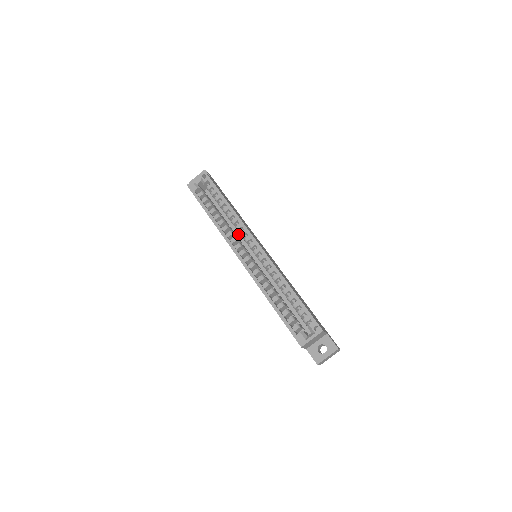
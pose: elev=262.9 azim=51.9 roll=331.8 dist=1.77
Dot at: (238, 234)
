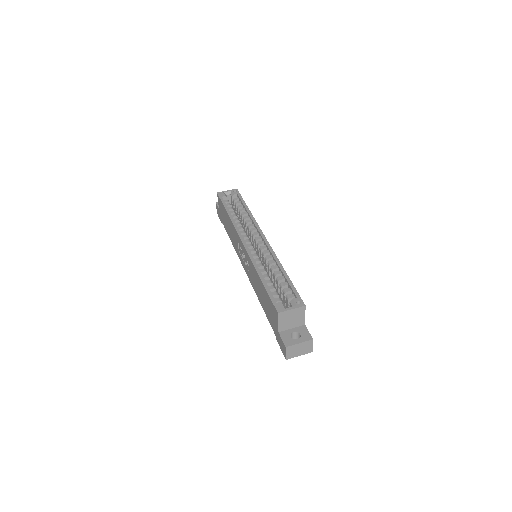
Dot at: occluded
